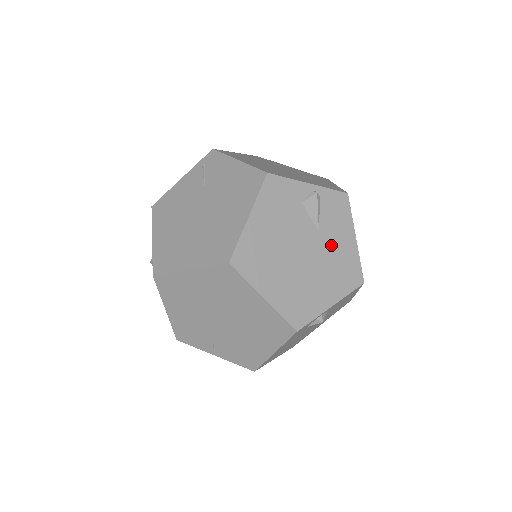
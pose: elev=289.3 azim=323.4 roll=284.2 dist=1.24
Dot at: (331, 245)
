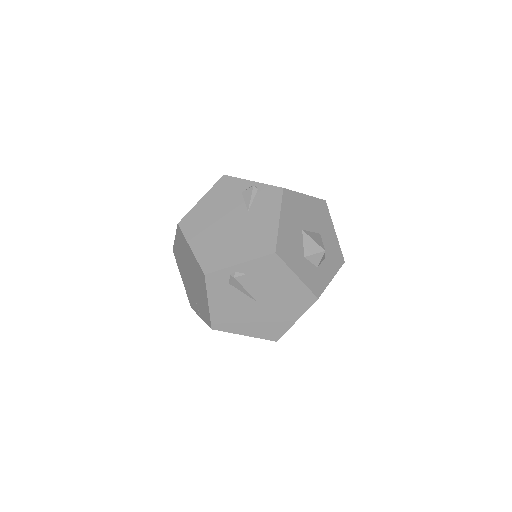
Dot at: (255, 222)
